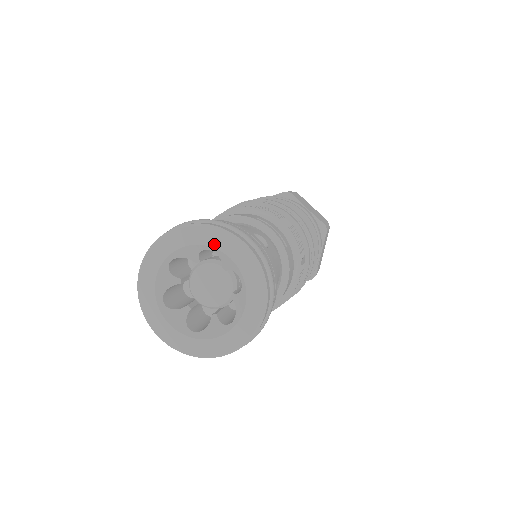
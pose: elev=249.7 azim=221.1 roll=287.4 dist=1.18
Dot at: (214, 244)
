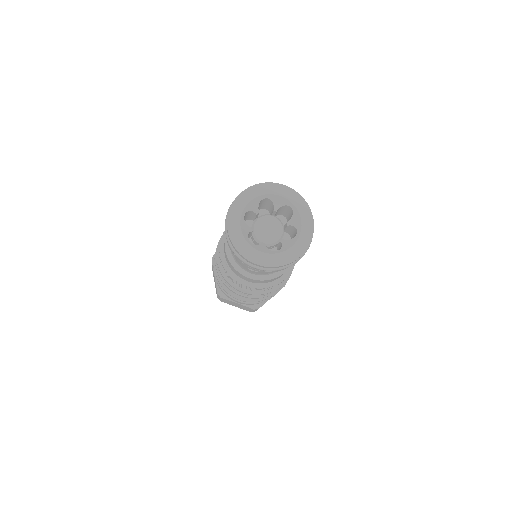
Dot at: (297, 206)
